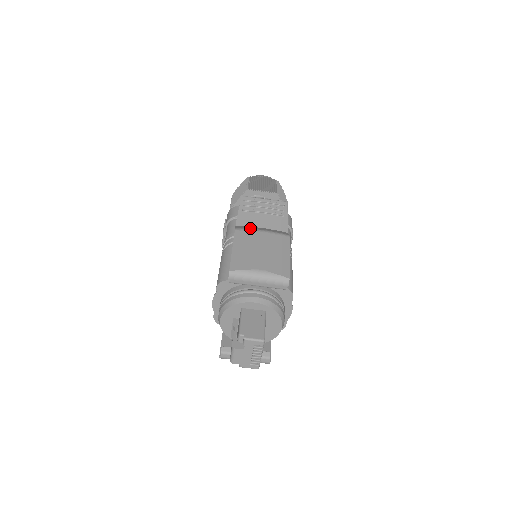
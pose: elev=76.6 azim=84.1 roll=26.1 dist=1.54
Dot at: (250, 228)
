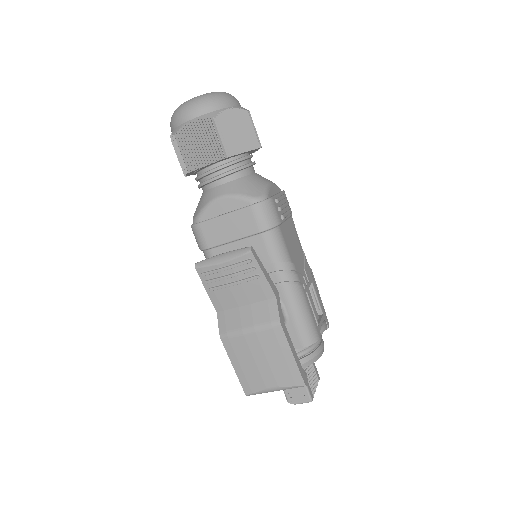
Dot at: (233, 327)
